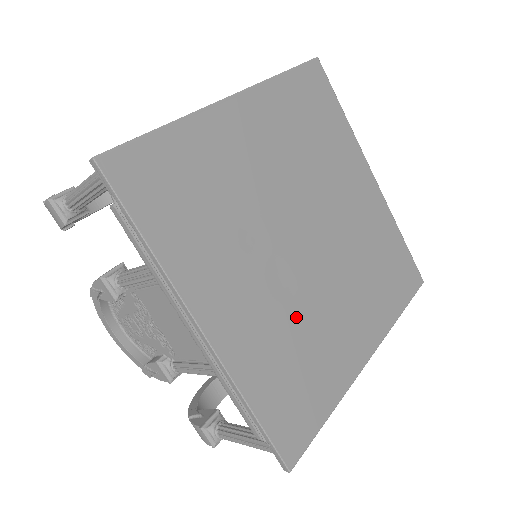
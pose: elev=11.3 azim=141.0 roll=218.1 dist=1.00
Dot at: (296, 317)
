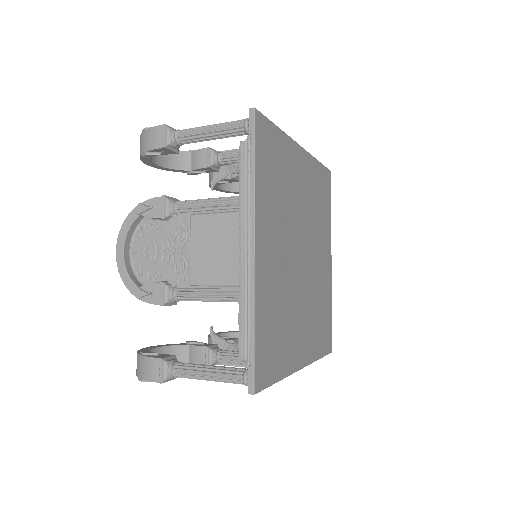
Dot at: (286, 296)
